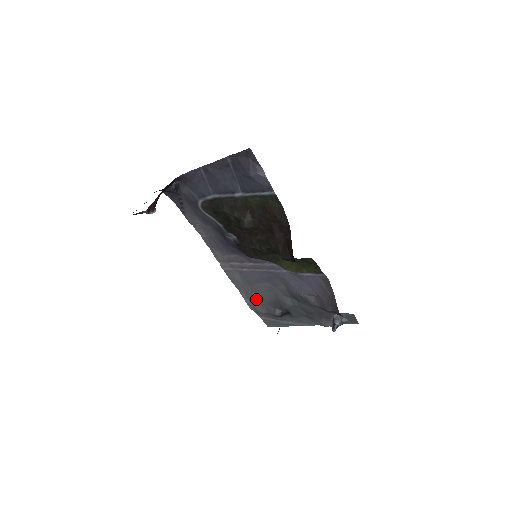
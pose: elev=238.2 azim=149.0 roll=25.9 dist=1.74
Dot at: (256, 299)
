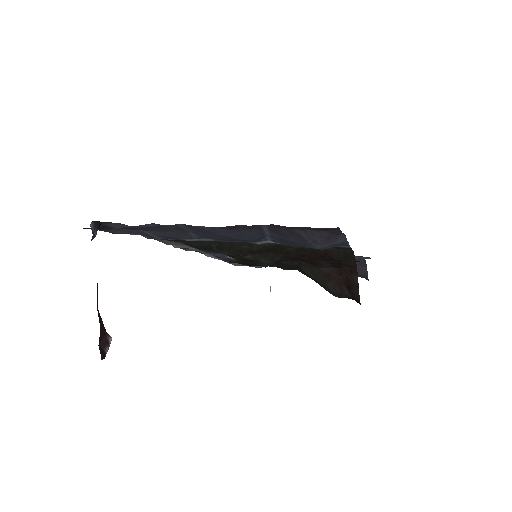
Dot at: occluded
